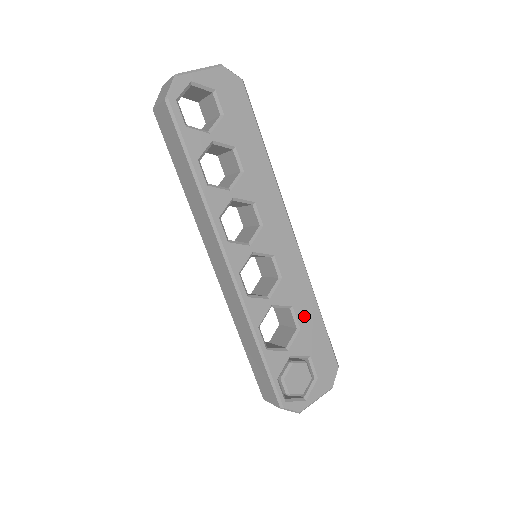
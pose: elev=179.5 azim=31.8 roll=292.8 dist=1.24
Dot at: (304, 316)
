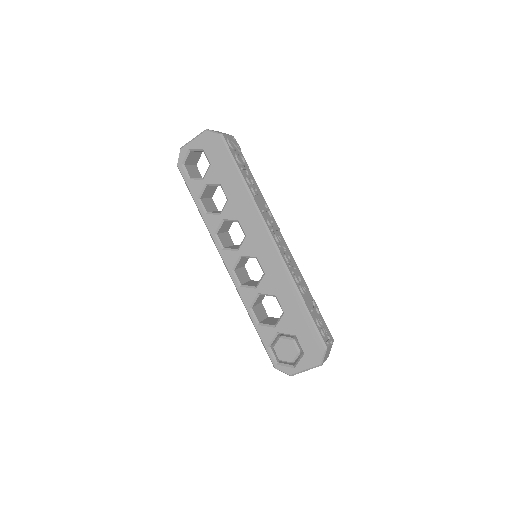
Dot at: (287, 304)
